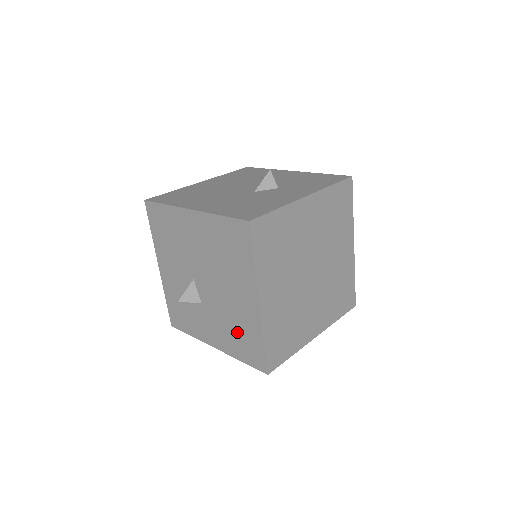
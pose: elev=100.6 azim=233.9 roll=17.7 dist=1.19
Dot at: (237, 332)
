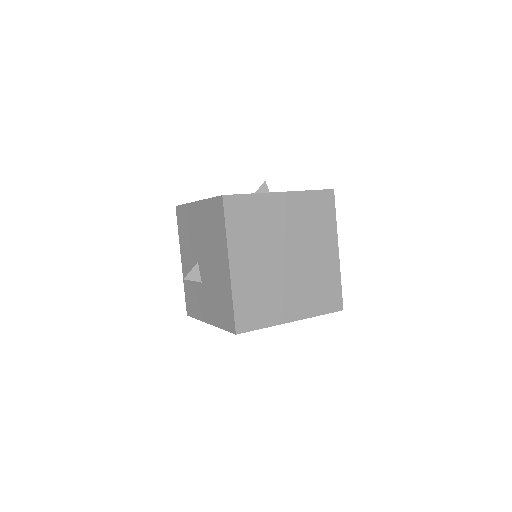
Dot at: (219, 300)
